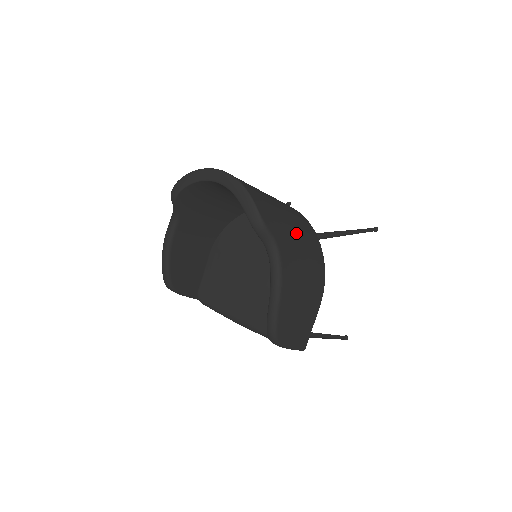
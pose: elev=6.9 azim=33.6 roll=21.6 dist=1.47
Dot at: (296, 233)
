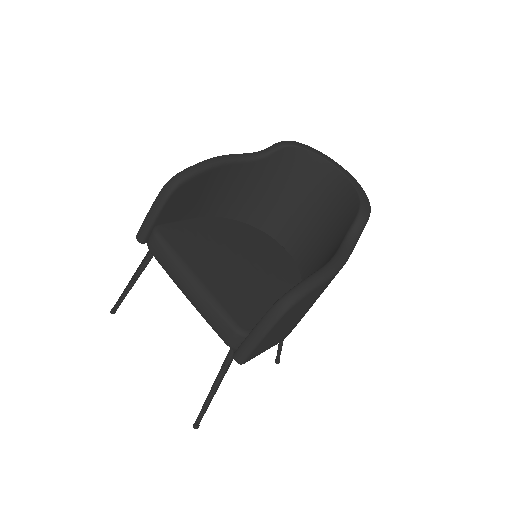
Dot at: occluded
